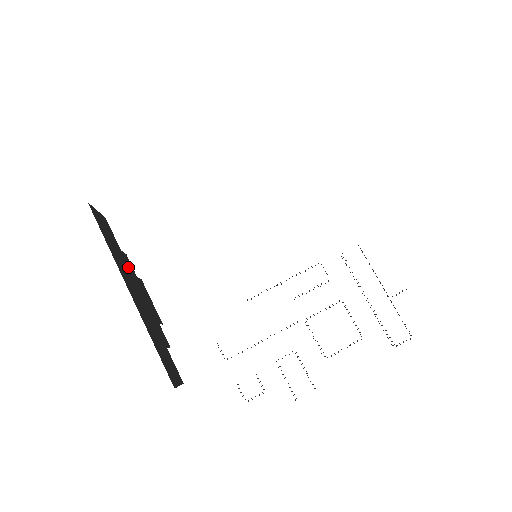
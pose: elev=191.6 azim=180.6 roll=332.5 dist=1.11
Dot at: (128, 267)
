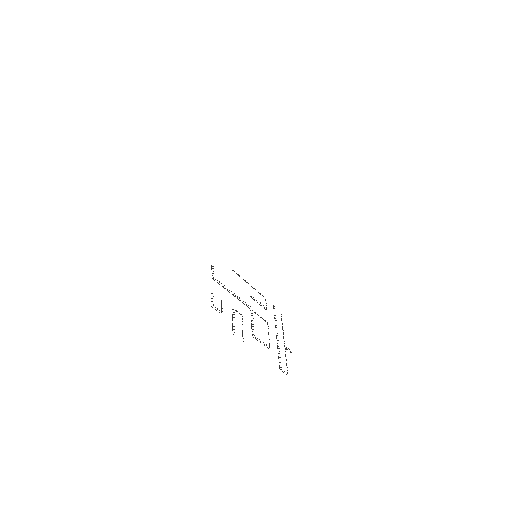
Dot at: occluded
